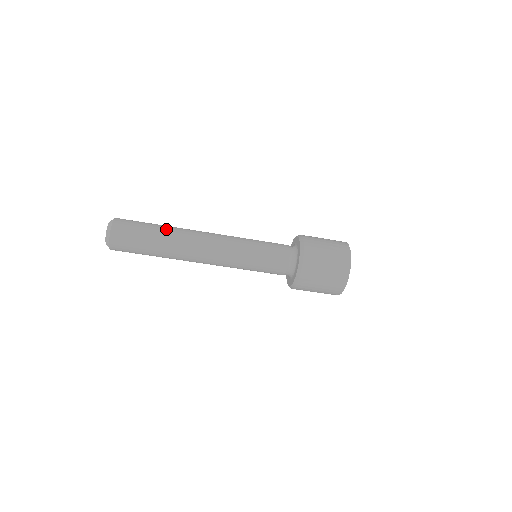
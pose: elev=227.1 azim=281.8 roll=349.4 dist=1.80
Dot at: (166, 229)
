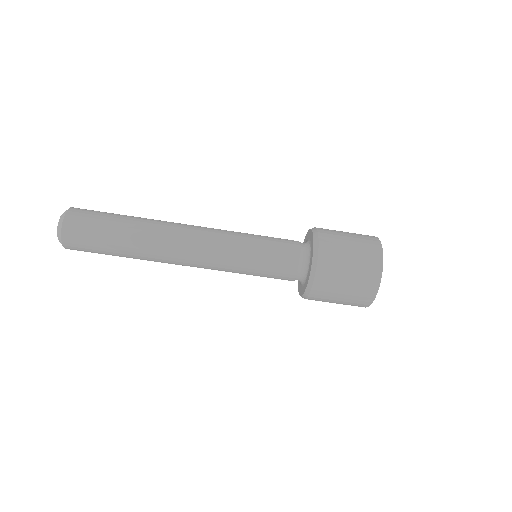
Dot at: (133, 230)
